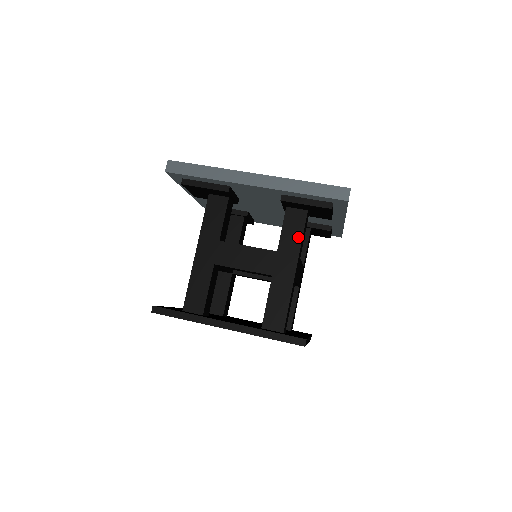
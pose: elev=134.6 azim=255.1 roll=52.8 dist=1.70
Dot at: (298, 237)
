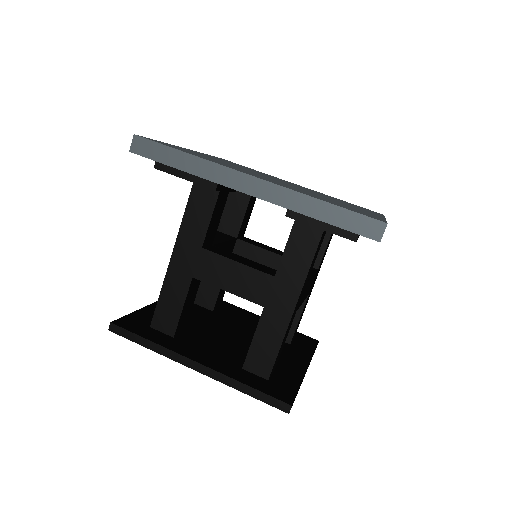
Dot at: (305, 263)
